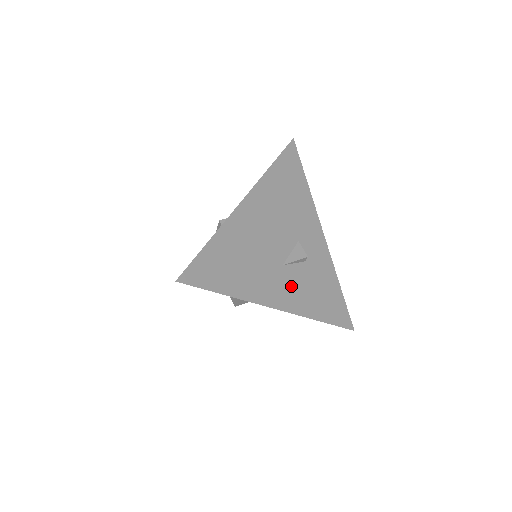
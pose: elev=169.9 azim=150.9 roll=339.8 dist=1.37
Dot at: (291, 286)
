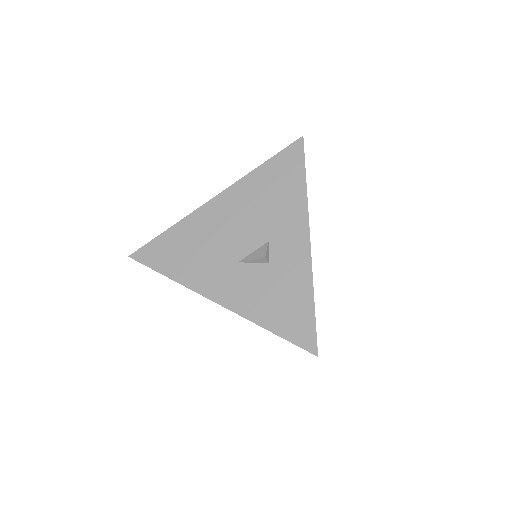
Dot at: (241, 284)
